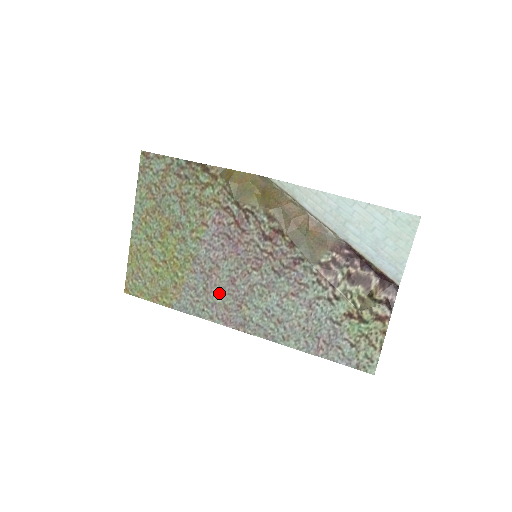
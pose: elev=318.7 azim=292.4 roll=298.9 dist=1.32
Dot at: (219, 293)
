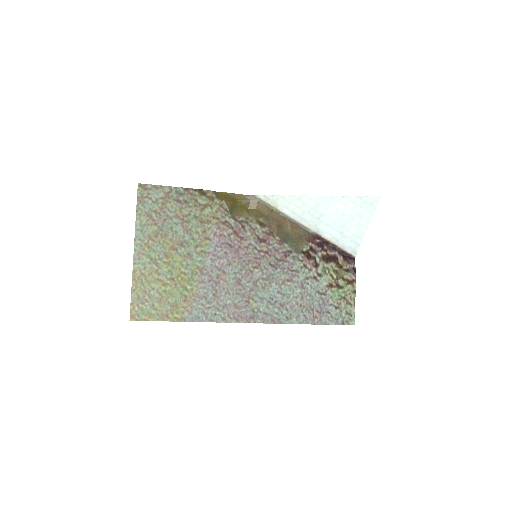
Dot at: (228, 295)
